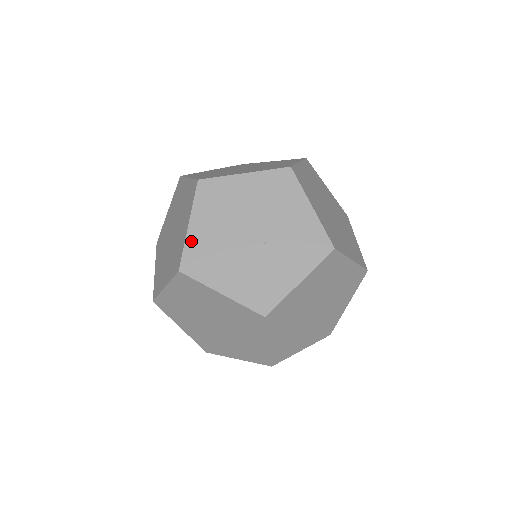
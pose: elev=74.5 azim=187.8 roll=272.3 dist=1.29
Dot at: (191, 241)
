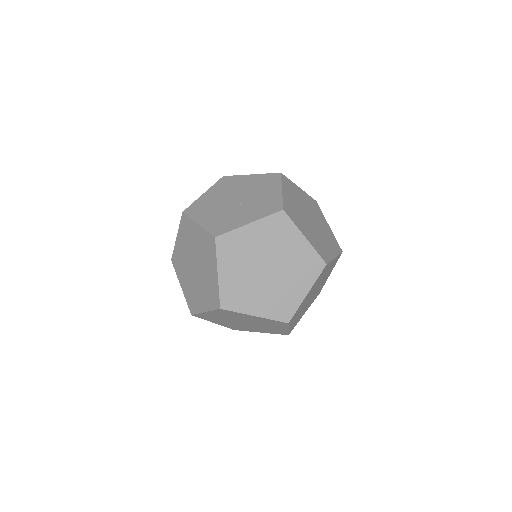
Dot at: (199, 200)
